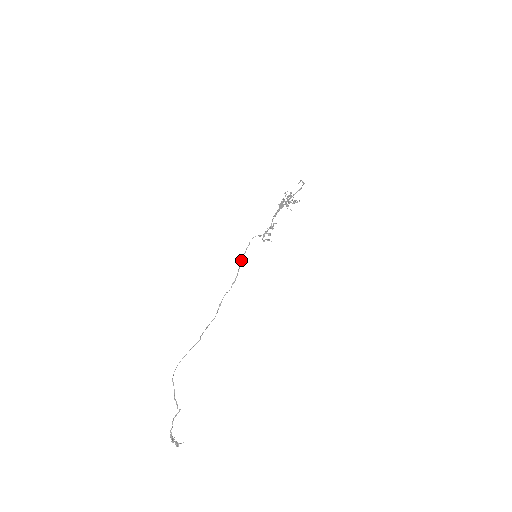
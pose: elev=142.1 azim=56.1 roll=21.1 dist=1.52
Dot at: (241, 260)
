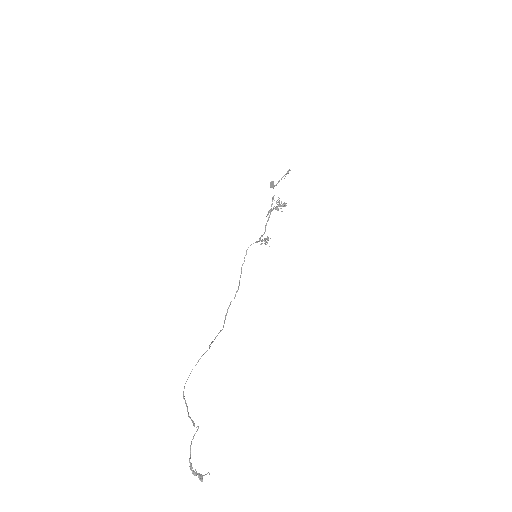
Dot at: (241, 269)
